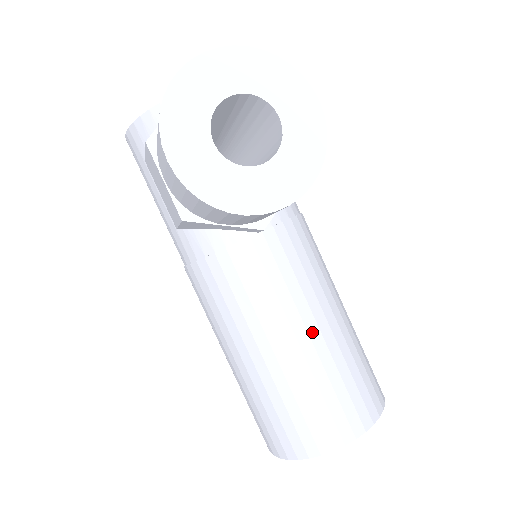
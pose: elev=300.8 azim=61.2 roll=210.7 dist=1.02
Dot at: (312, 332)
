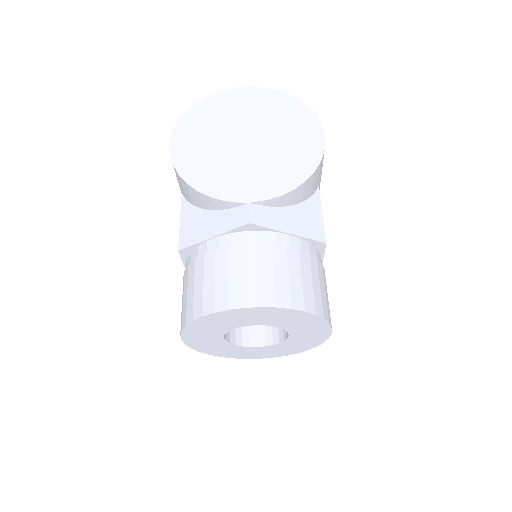
Dot at: occluded
